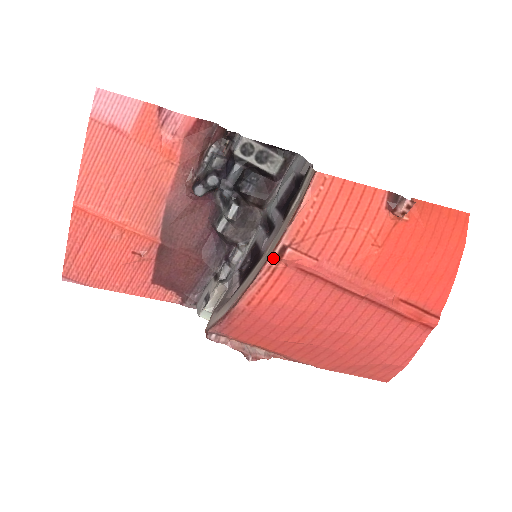
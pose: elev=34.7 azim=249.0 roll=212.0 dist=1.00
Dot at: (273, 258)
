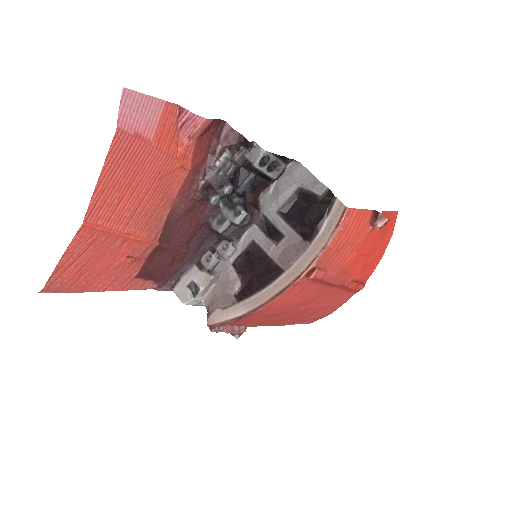
Dot at: (302, 277)
